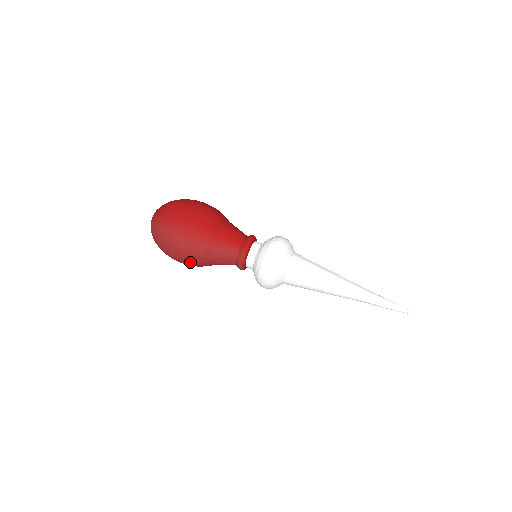
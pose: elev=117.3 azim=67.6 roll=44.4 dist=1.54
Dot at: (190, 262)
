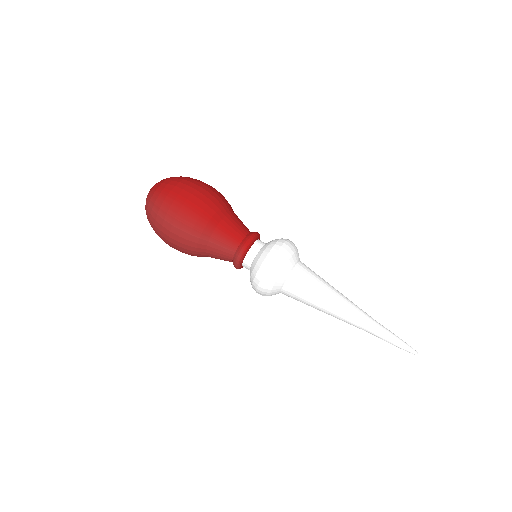
Dot at: (182, 250)
